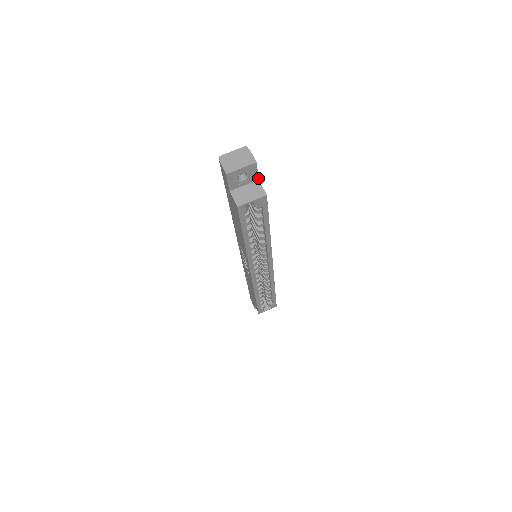
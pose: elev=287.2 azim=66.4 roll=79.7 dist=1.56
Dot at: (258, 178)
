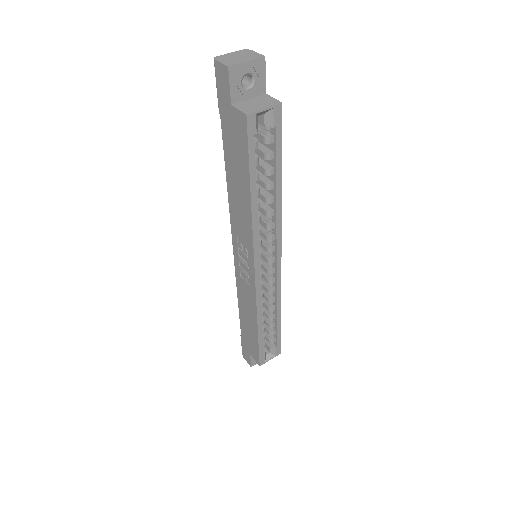
Dot at: (265, 91)
